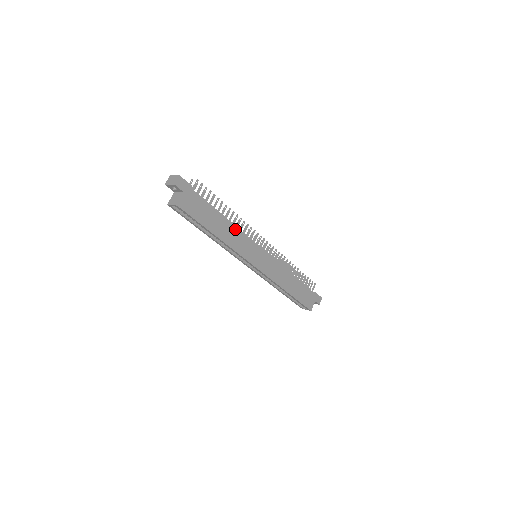
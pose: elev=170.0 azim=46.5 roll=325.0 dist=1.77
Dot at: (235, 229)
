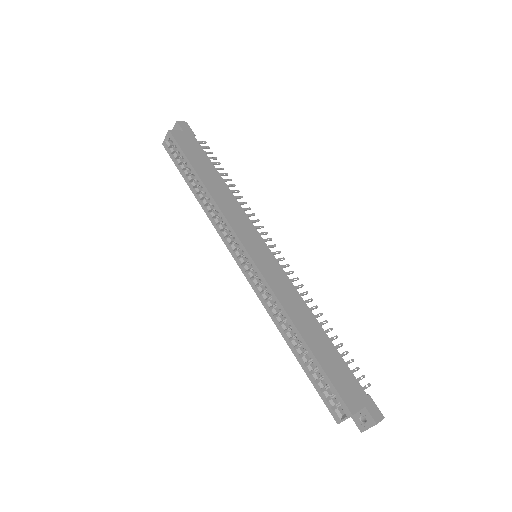
Dot at: (232, 198)
